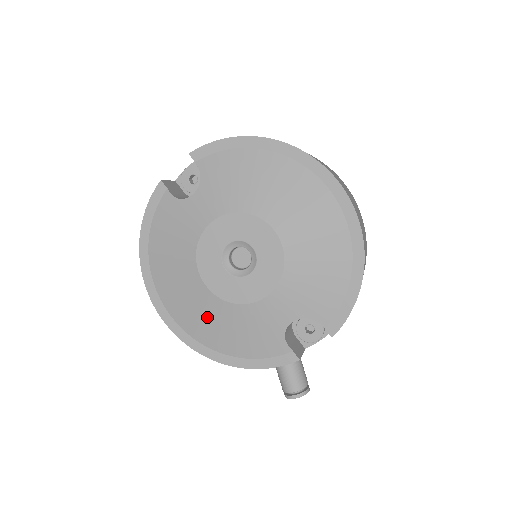
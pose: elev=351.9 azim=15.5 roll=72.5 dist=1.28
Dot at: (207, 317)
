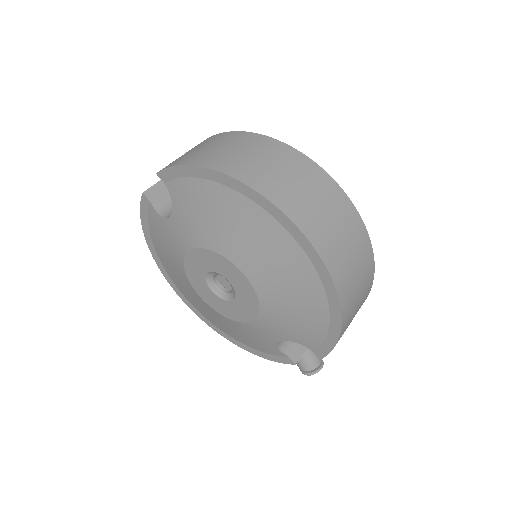
Dot at: (212, 315)
